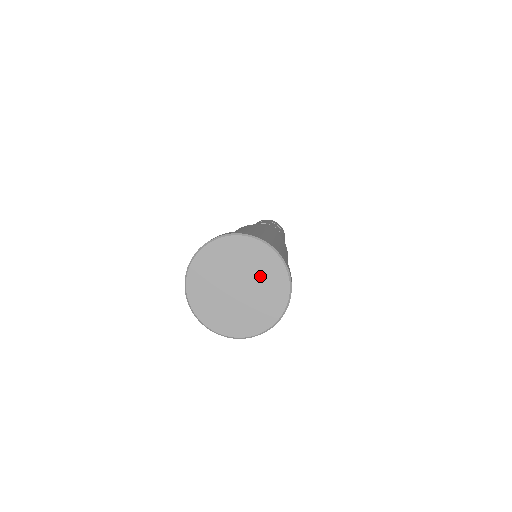
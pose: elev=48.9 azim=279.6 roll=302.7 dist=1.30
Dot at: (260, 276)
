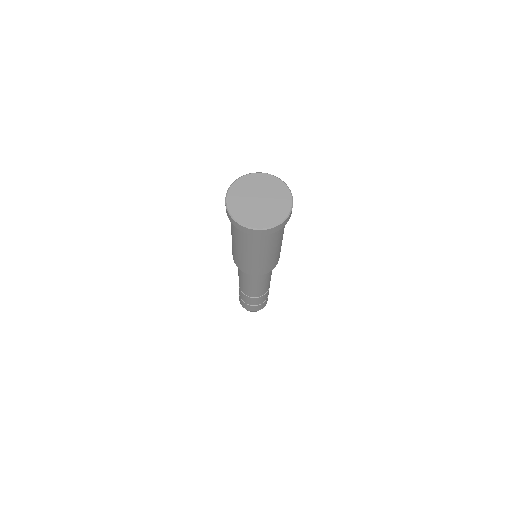
Dot at: (275, 195)
